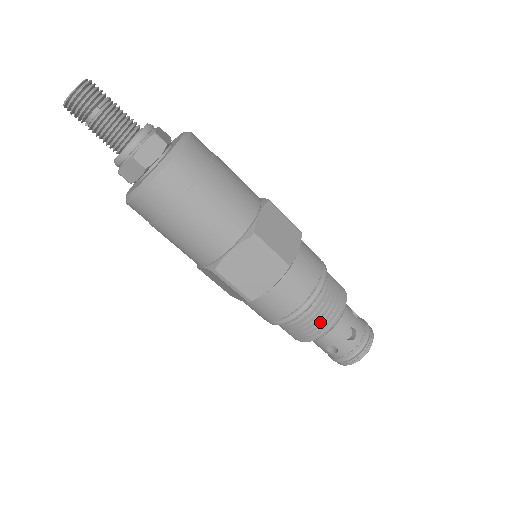
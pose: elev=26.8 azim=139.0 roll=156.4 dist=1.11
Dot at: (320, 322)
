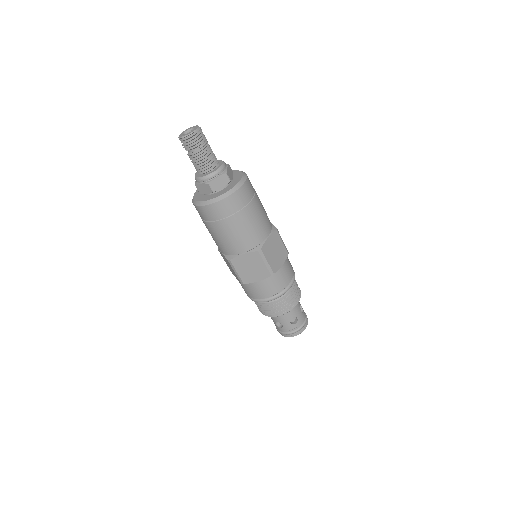
Dot at: (278, 308)
